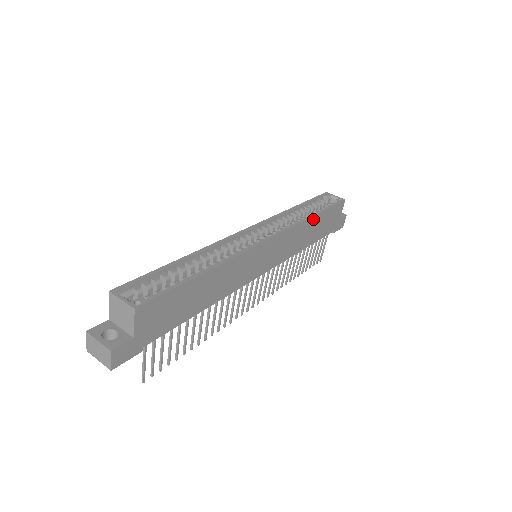
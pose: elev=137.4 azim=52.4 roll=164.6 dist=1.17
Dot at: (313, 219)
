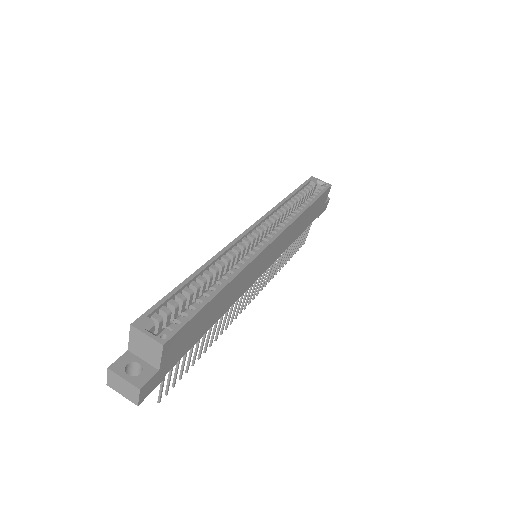
Dot at: (306, 211)
